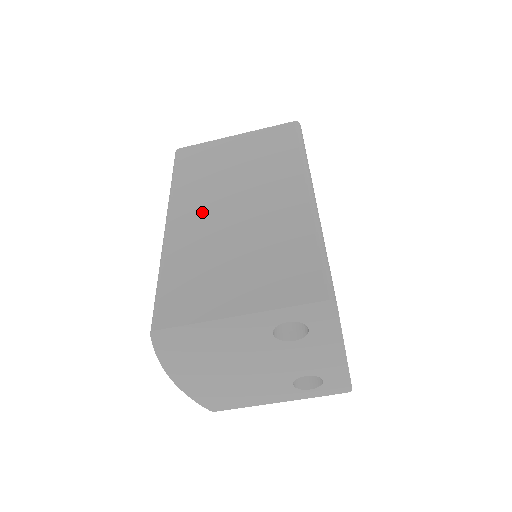
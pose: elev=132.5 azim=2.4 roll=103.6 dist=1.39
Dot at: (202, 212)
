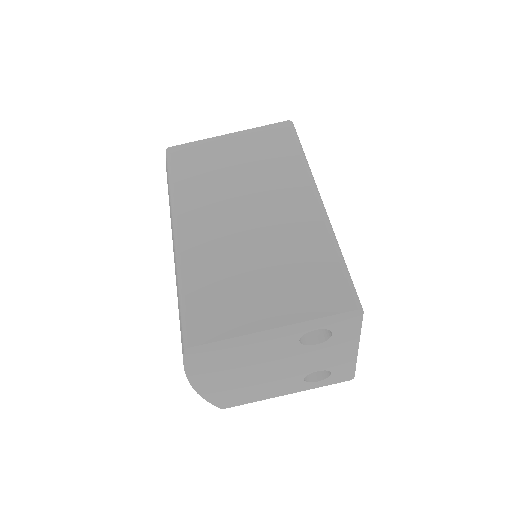
Dot at: (211, 219)
